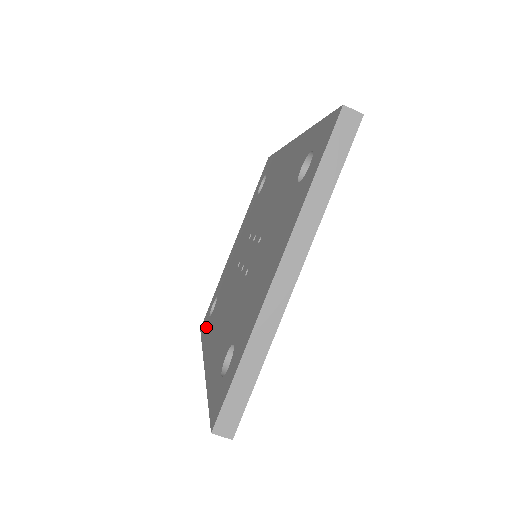
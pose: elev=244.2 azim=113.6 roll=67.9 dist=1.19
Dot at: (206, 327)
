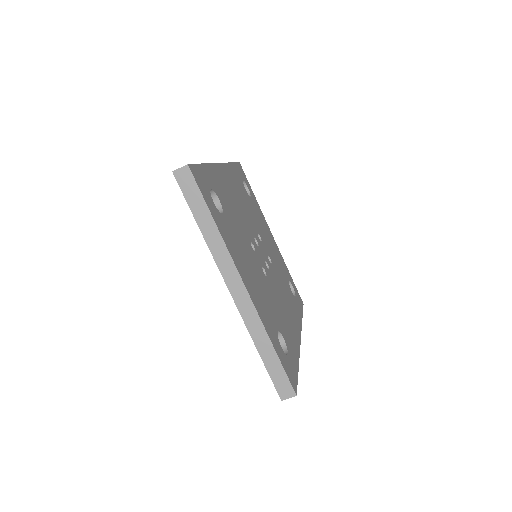
Dot at: occluded
